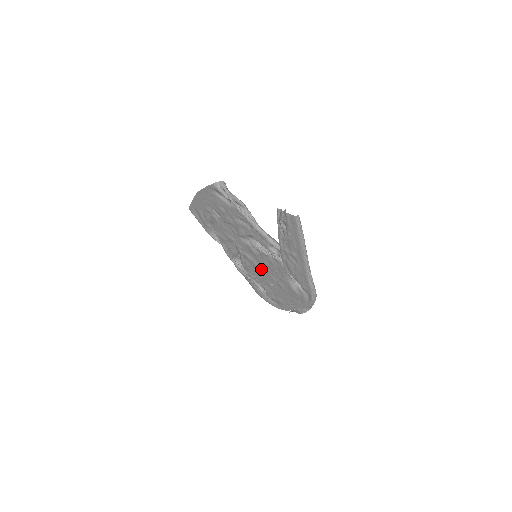
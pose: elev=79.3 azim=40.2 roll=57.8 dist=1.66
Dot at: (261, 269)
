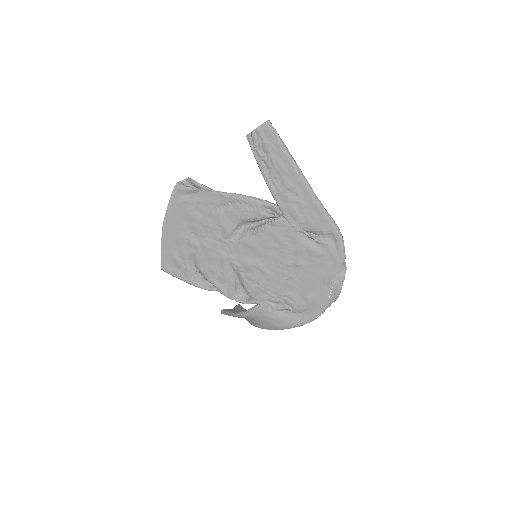
Dot at: (269, 266)
